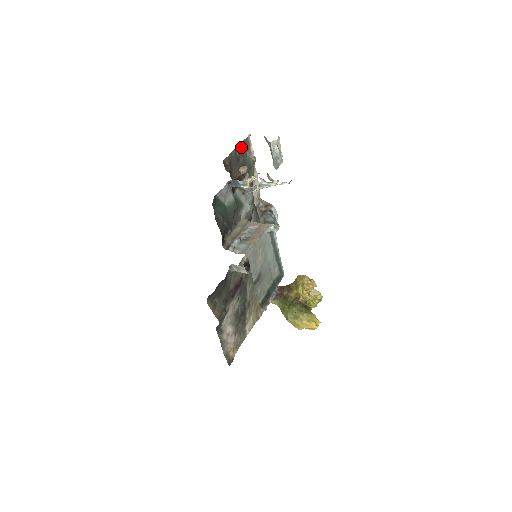
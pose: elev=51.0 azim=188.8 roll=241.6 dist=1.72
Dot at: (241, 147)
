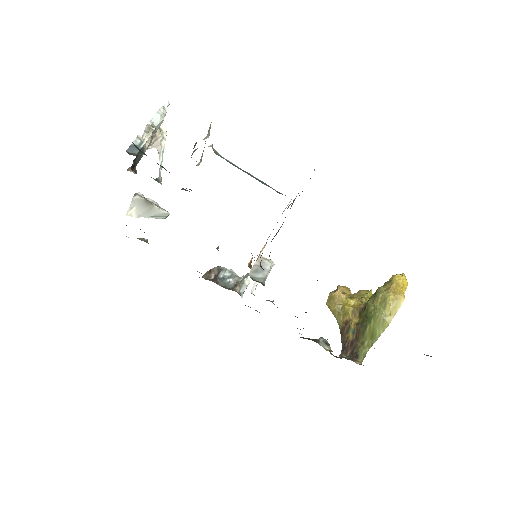
Dot at: occluded
